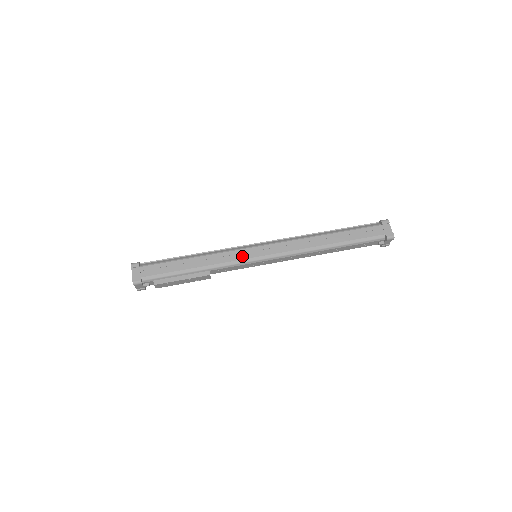
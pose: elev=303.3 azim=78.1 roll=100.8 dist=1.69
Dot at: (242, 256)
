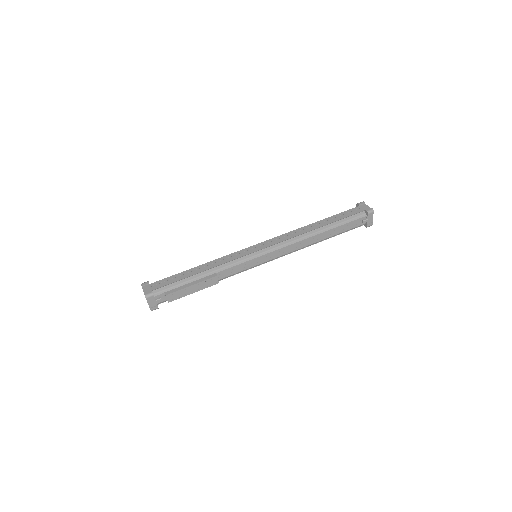
Dot at: (243, 254)
